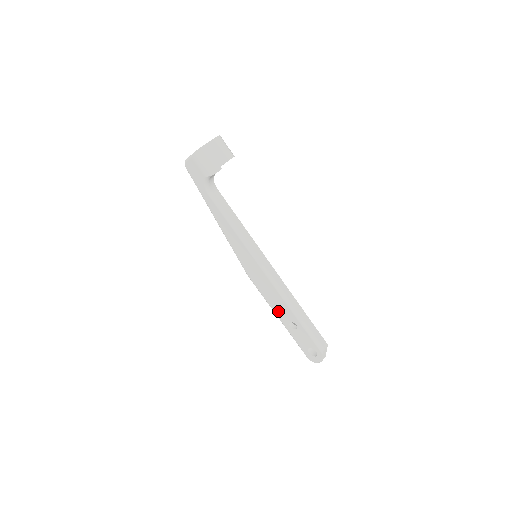
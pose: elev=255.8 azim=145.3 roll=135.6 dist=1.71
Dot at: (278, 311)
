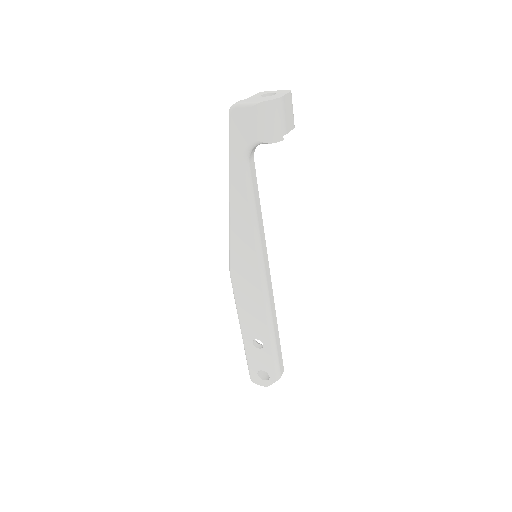
Dot at: (247, 324)
